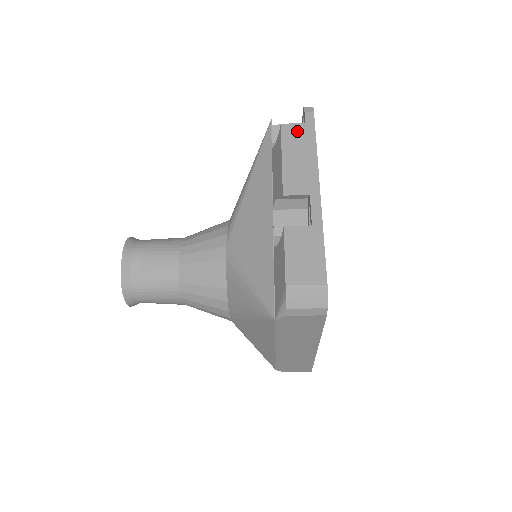
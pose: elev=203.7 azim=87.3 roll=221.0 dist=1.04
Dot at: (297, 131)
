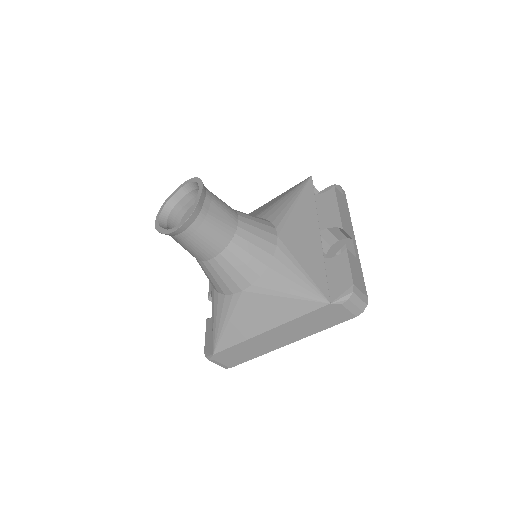
Dot at: (341, 196)
